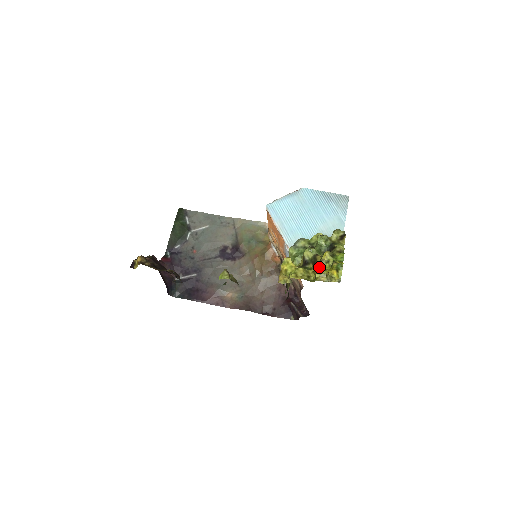
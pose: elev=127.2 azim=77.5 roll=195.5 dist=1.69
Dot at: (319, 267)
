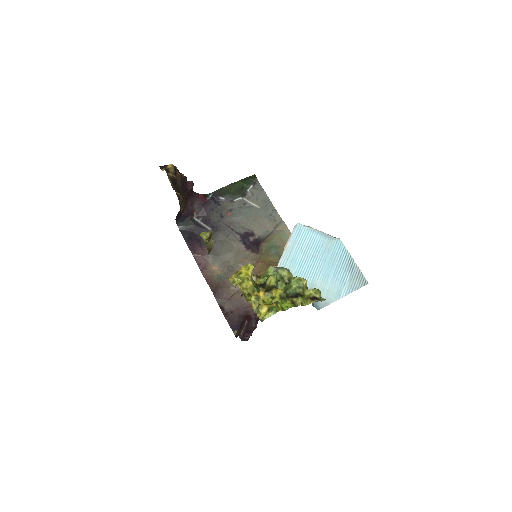
Dot at: (262, 294)
